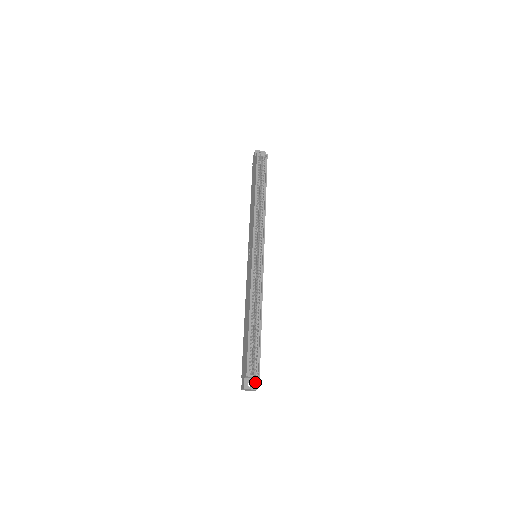
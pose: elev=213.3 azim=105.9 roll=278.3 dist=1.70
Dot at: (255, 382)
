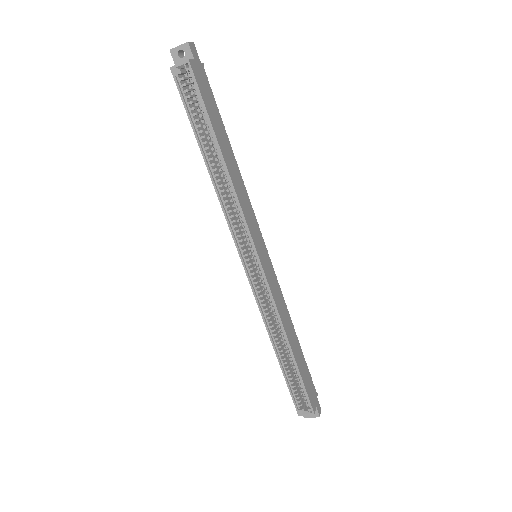
Dot at: (315, 410)
